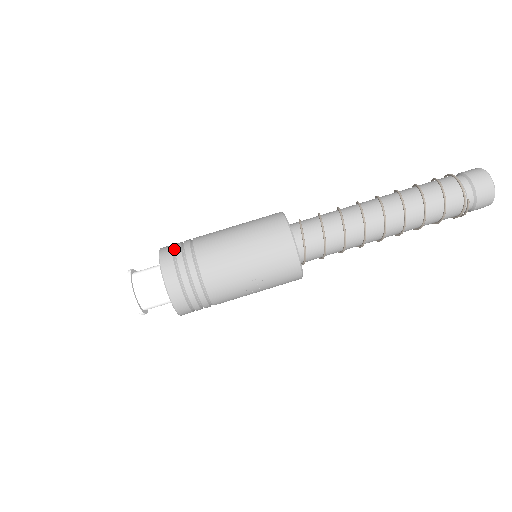
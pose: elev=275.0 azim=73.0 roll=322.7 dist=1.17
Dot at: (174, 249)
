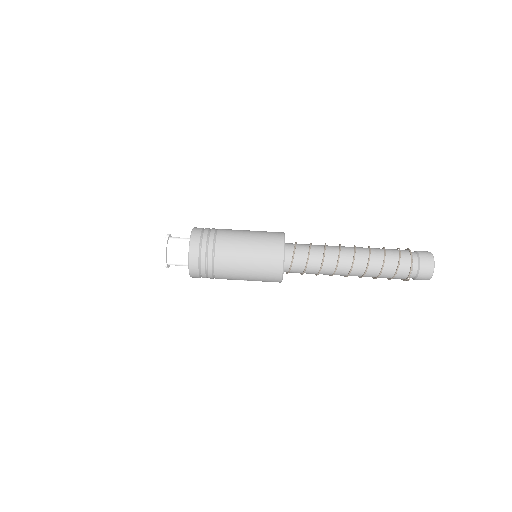
Dot at: (201, 247)
